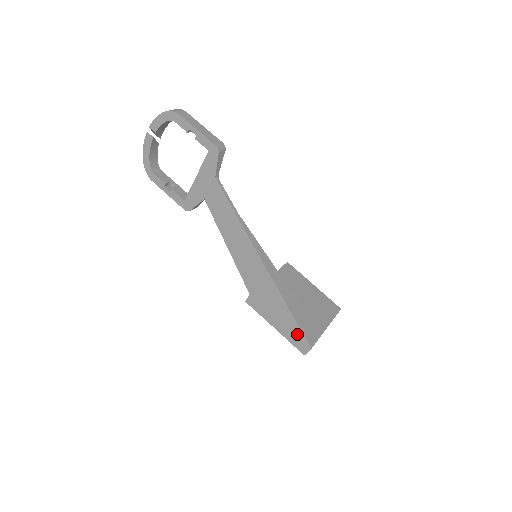
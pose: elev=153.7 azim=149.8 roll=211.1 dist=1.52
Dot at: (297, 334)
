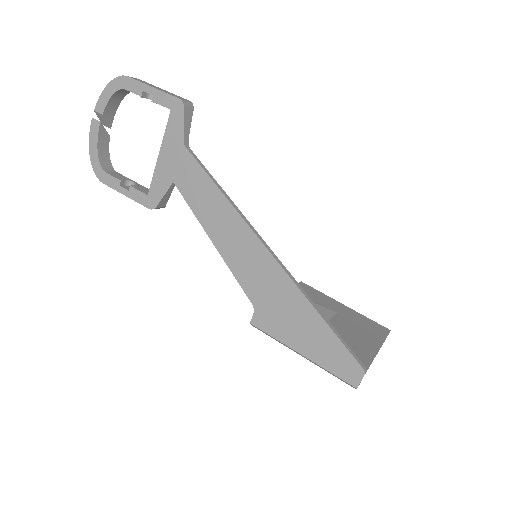
Dot at: (338, 353)
